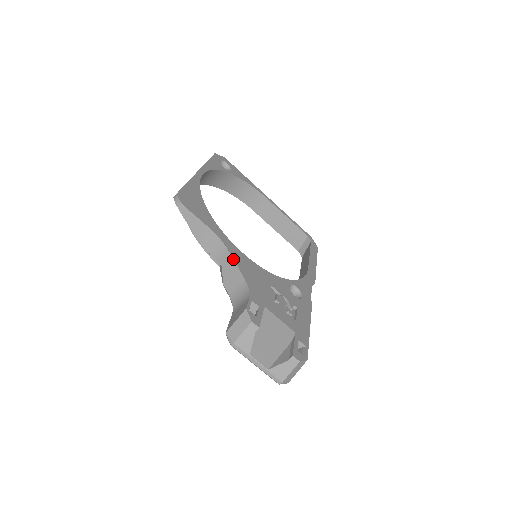
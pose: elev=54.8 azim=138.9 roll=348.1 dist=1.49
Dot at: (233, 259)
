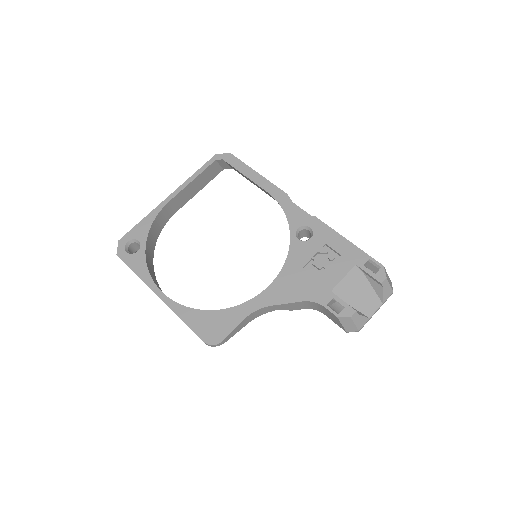
Dot at: (279, 305)
